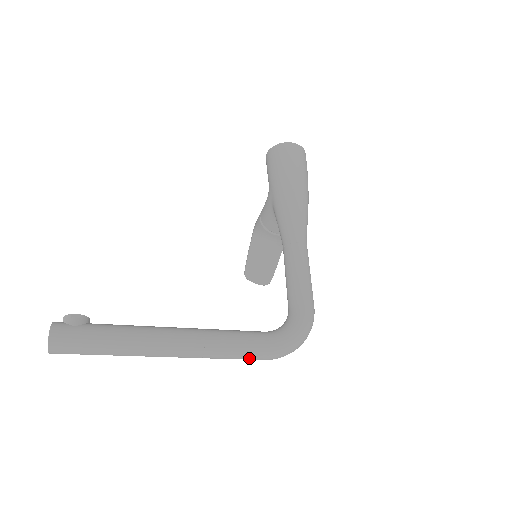
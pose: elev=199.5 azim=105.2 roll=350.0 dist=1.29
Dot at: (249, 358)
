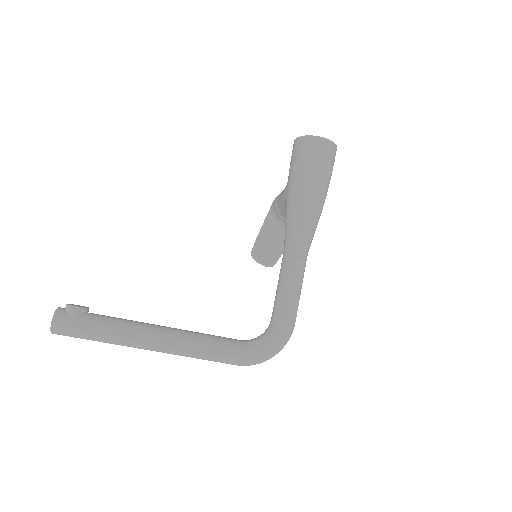
Dot at: (222, 362)
